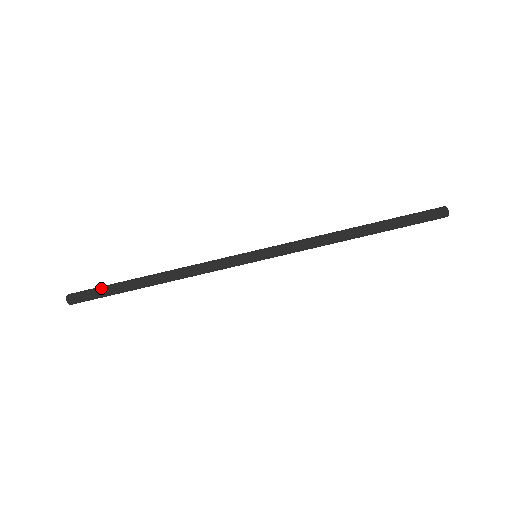
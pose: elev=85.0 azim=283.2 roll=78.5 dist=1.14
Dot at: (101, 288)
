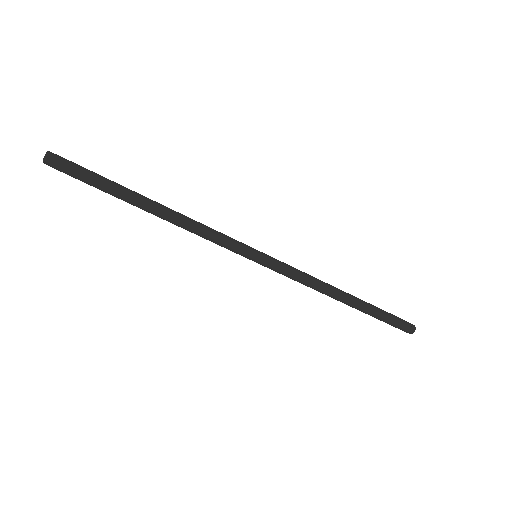
Dot at: (89, 179)
